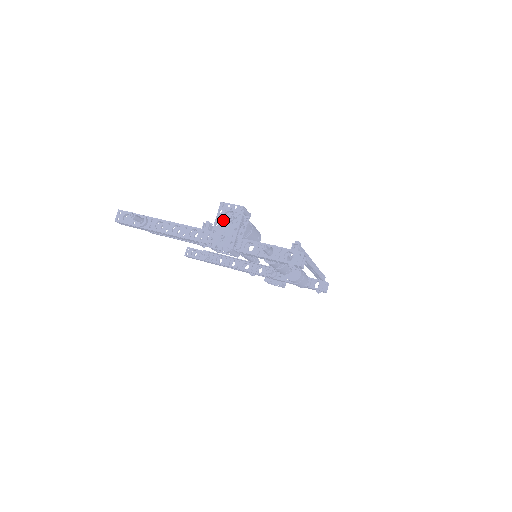
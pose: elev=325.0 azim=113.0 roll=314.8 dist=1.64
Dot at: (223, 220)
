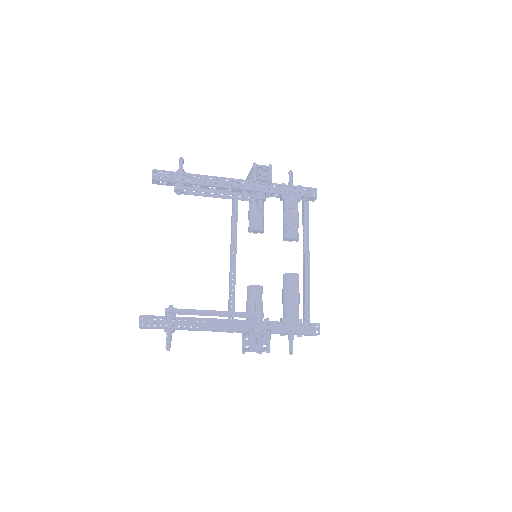
Dot at: occluded
